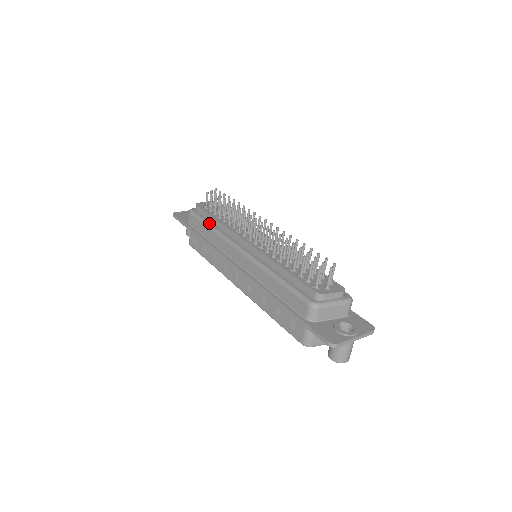
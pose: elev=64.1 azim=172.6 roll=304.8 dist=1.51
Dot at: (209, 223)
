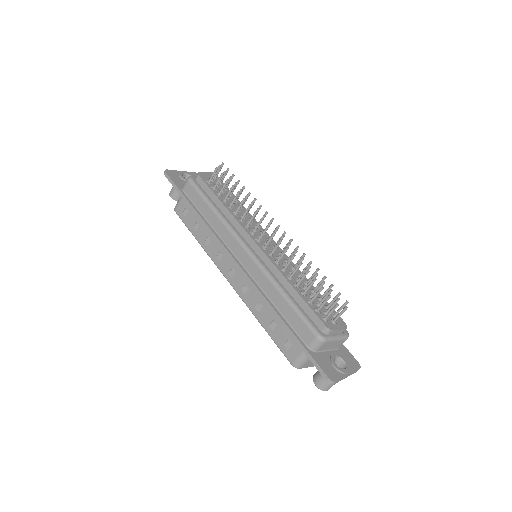
Dot at: (213, 203)
